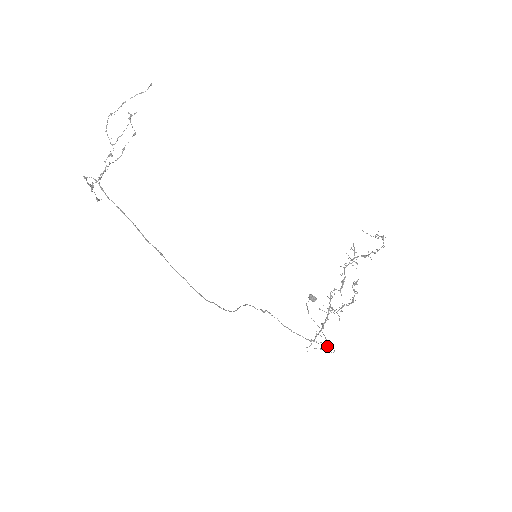
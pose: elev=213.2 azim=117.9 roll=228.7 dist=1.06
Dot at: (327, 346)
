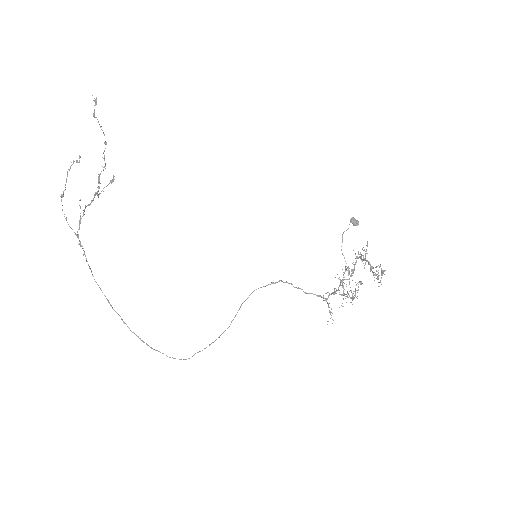
Dot at: occluded
